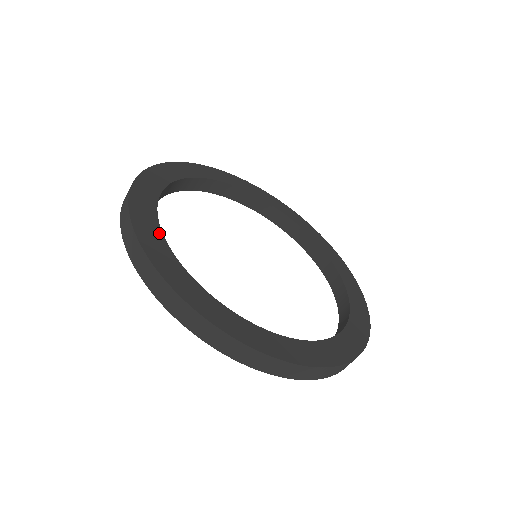
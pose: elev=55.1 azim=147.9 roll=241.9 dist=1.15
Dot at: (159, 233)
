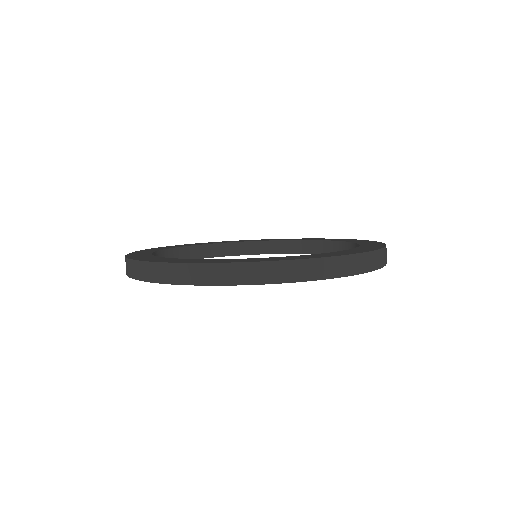
Dot at: (160, 258)
